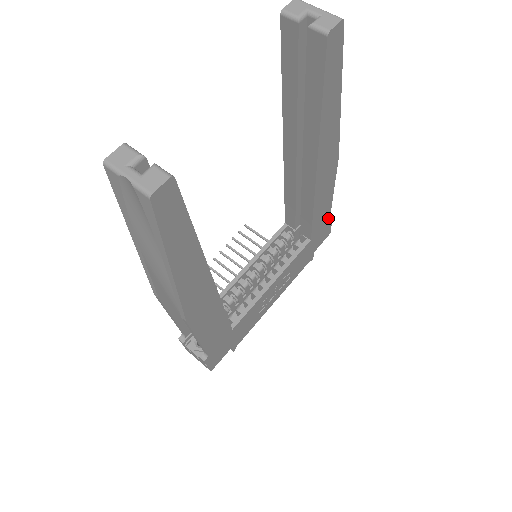
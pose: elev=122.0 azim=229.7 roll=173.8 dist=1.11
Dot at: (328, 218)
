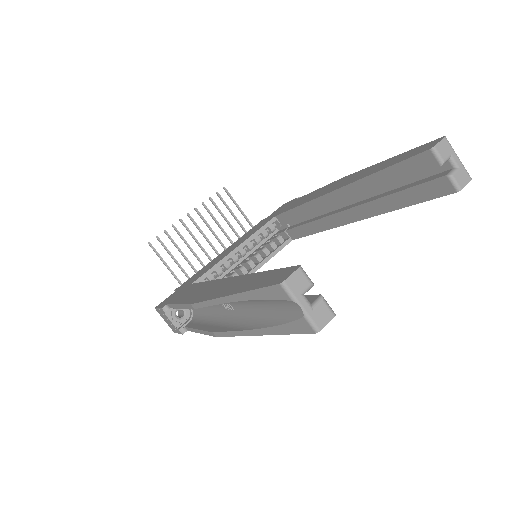
Dot at: occluded
